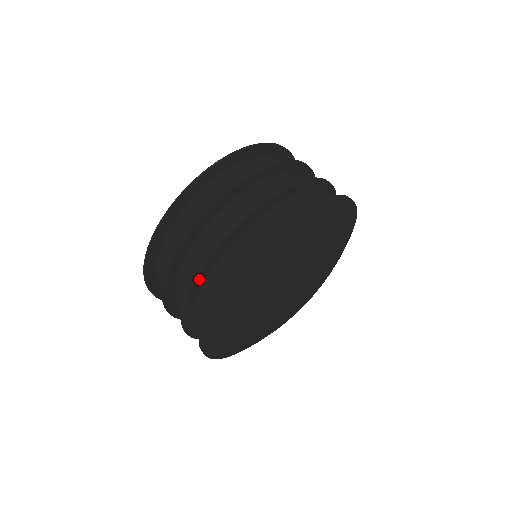
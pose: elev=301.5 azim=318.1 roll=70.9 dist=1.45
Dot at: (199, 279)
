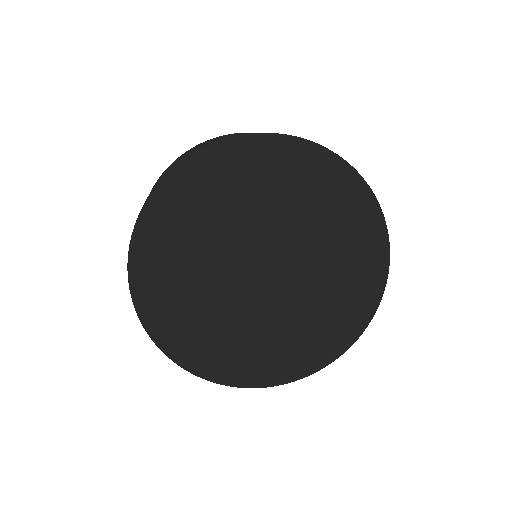
Dot at: occluded
